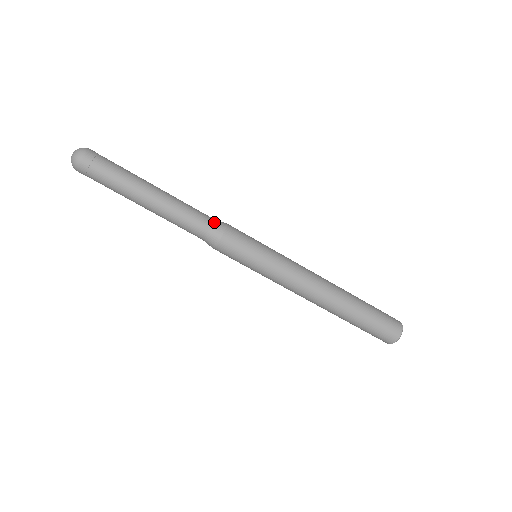
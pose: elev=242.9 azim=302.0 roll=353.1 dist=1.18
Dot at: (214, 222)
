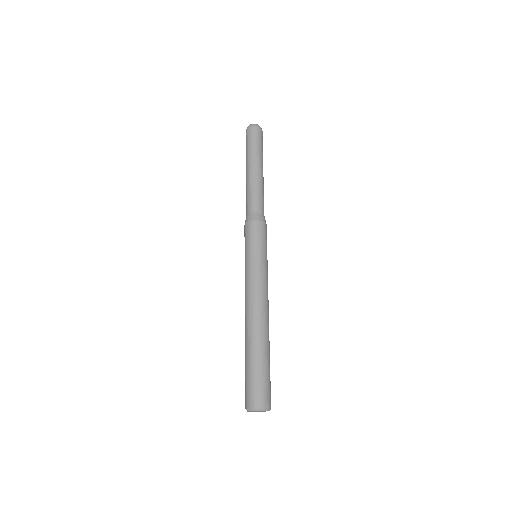
Dot at: (261, 213)
